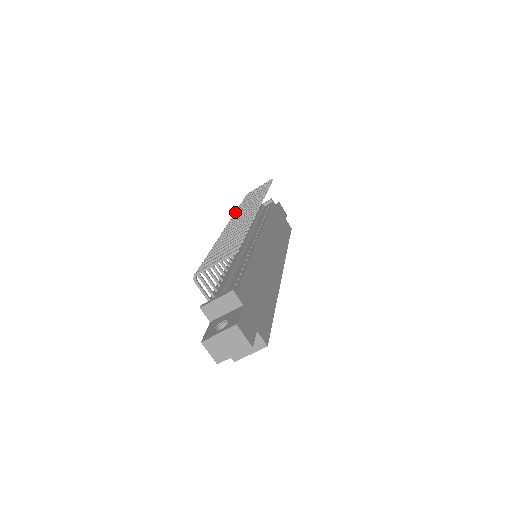
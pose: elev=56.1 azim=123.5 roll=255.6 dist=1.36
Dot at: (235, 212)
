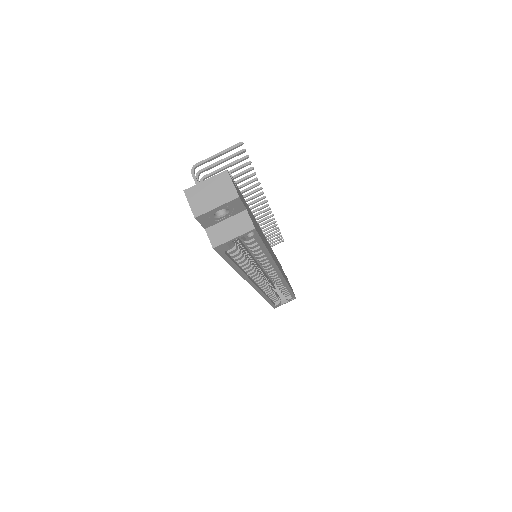
Dot at: occluded
